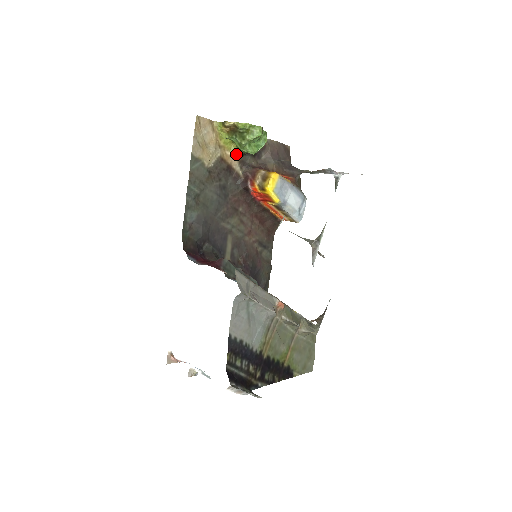
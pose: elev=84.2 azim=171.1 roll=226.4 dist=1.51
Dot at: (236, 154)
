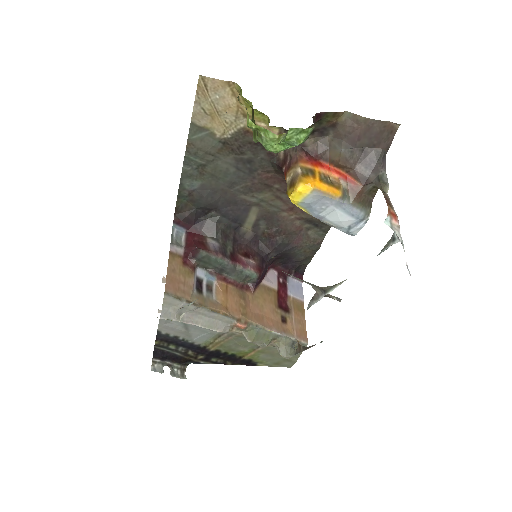
Dot at: (275, 127)
